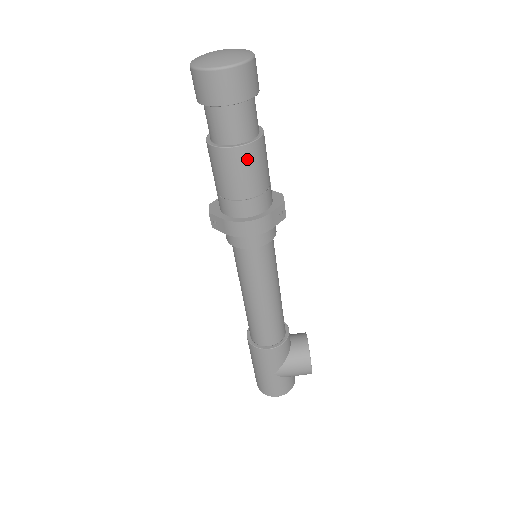
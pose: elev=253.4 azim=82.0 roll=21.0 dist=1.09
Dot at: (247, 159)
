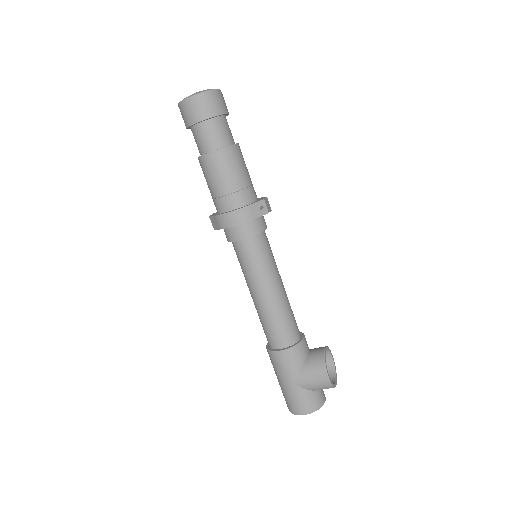
Dot at: (221, 161)
